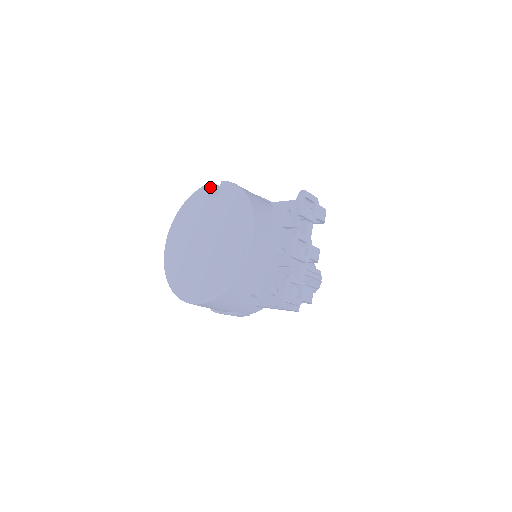
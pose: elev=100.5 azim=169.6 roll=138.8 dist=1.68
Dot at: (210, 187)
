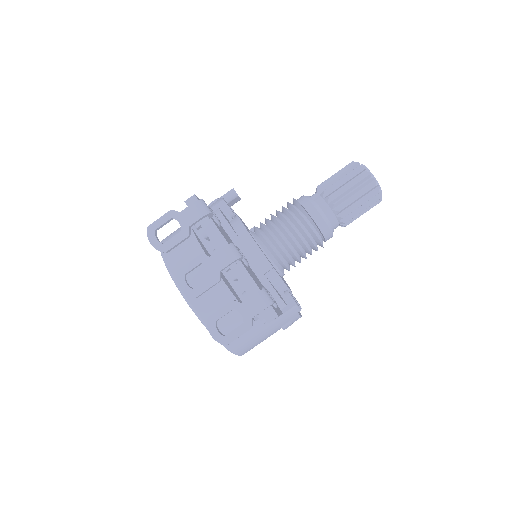
Dot at: occluded
